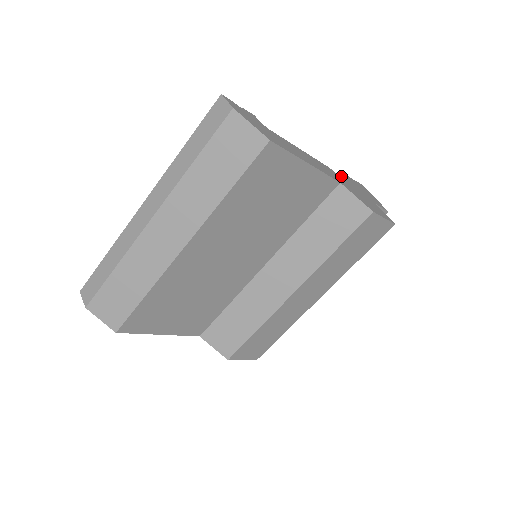
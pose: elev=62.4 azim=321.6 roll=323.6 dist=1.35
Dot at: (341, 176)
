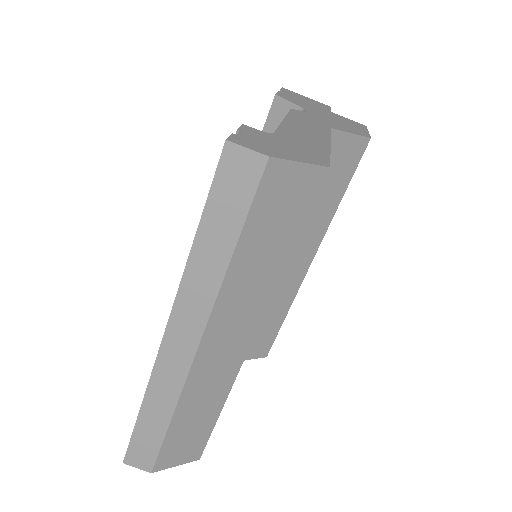
Dot at: (287, 103)
